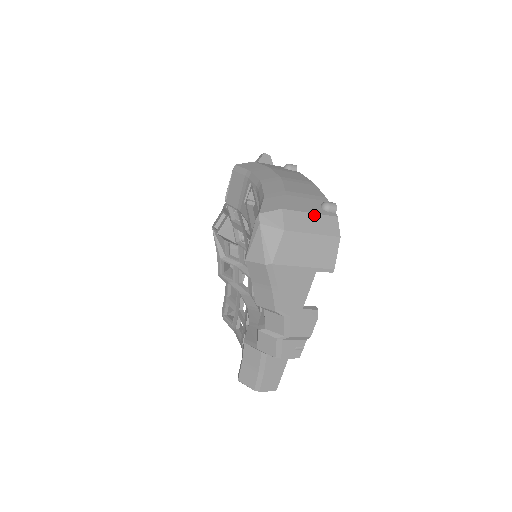
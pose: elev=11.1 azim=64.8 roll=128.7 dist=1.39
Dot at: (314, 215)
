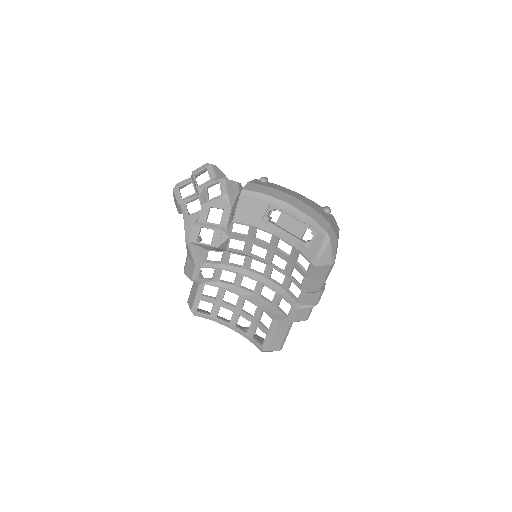
Dot at: (333, 220)
